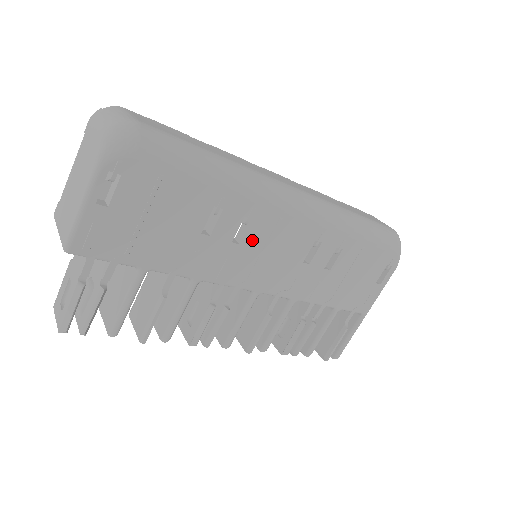
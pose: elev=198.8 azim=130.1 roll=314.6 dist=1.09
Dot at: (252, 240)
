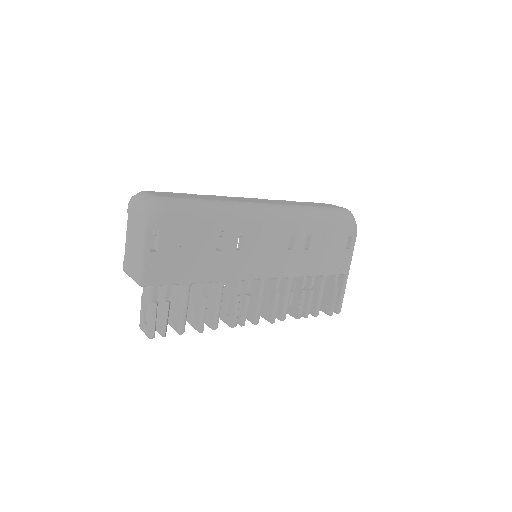
Dot at: (249, 245)
